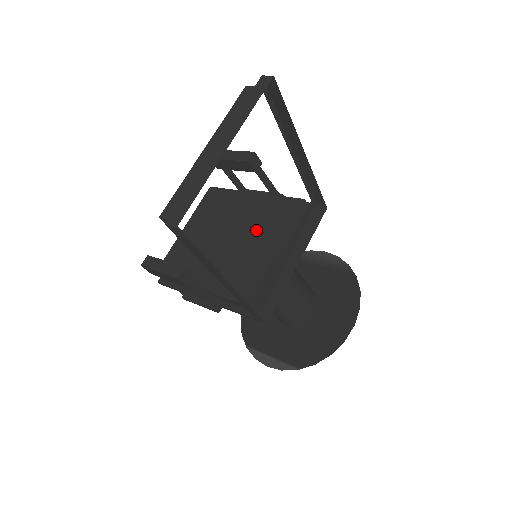
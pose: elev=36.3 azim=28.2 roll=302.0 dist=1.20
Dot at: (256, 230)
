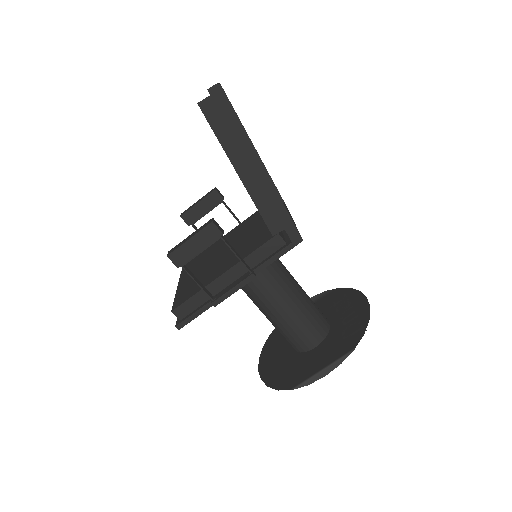
Dot at: (246, 231)
